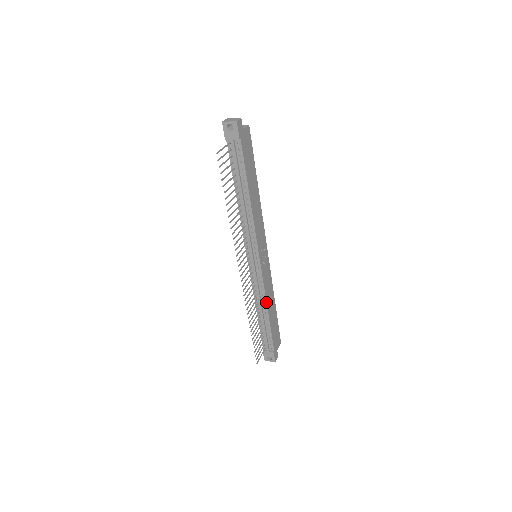
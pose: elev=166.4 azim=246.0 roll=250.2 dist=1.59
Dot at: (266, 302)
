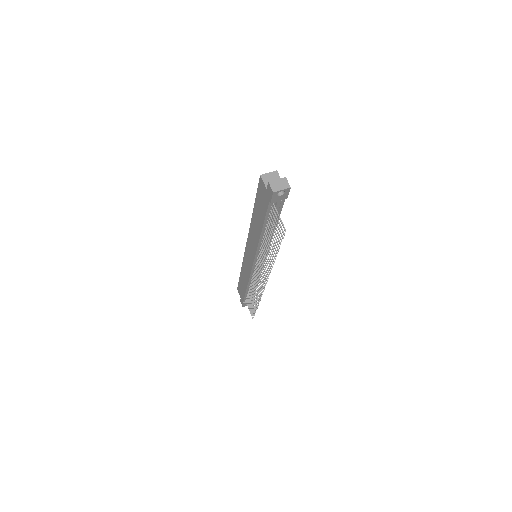
Dot at: (259, 279)
